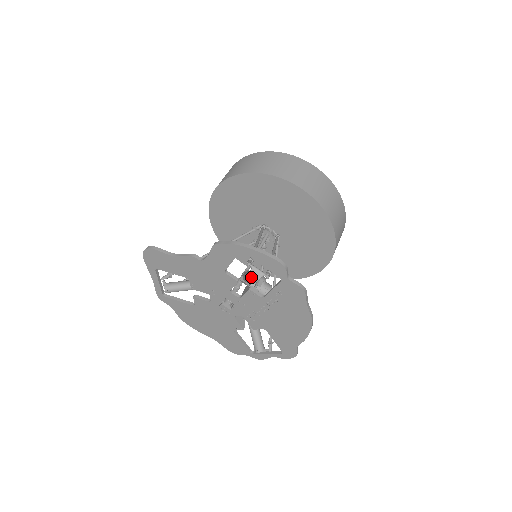
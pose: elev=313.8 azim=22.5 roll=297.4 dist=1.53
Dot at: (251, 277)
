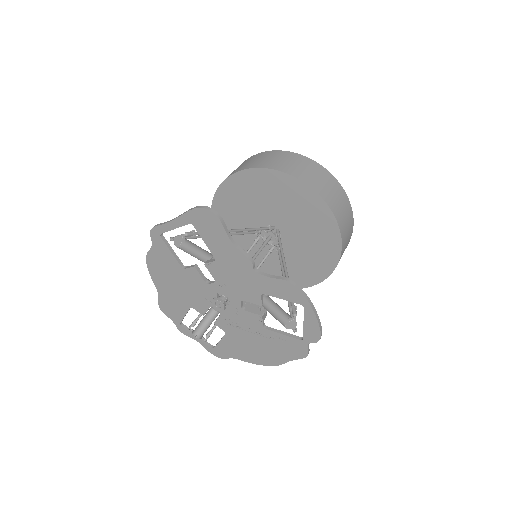
Dot at: (287, 325)
